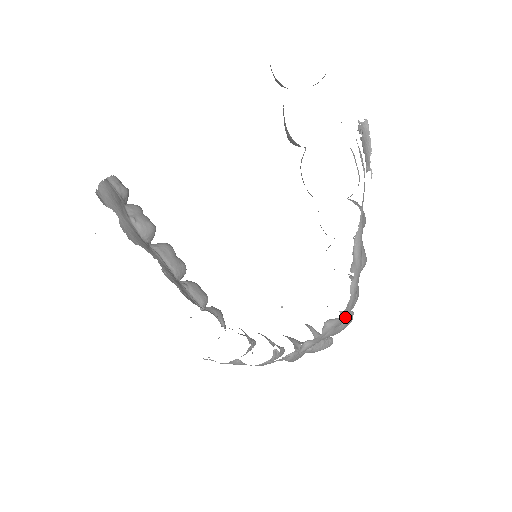
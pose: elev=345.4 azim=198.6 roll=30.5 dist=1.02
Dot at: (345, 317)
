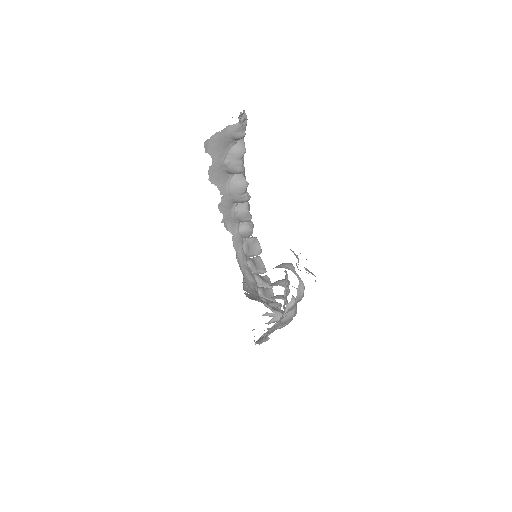
Dot at: occluded
